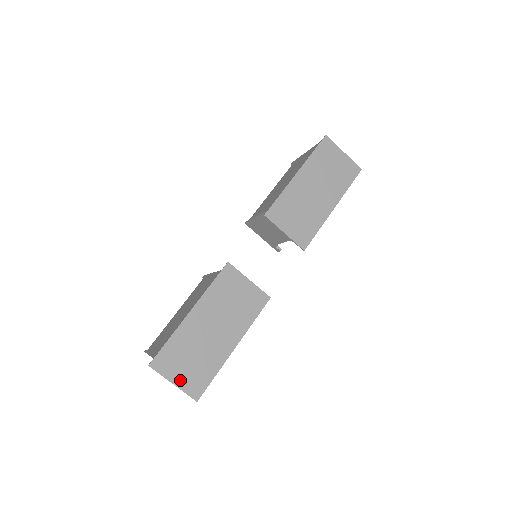
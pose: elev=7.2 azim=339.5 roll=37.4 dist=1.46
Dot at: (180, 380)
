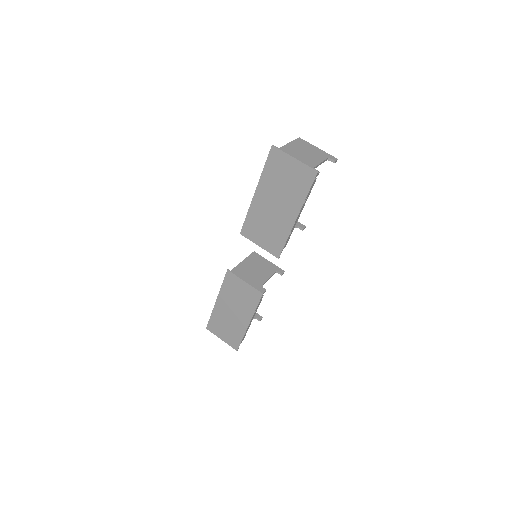
Dot at: (224, 338)
